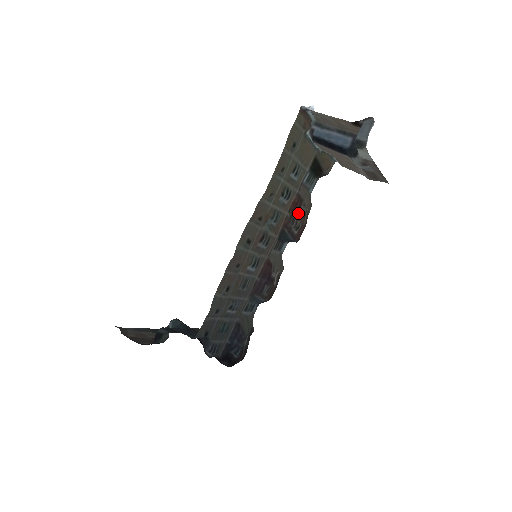
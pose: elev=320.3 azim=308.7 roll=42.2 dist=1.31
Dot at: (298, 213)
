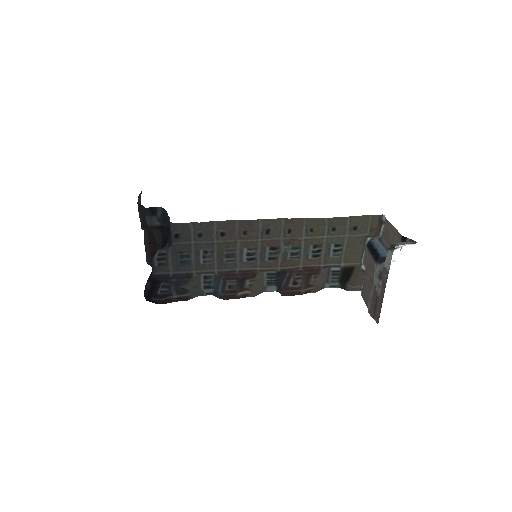
Dot at: (306, 276)
